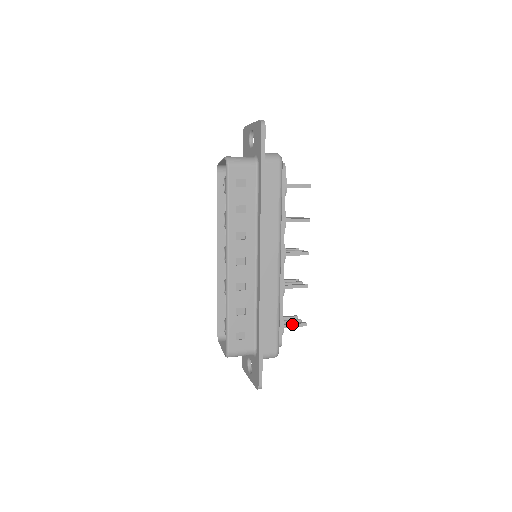
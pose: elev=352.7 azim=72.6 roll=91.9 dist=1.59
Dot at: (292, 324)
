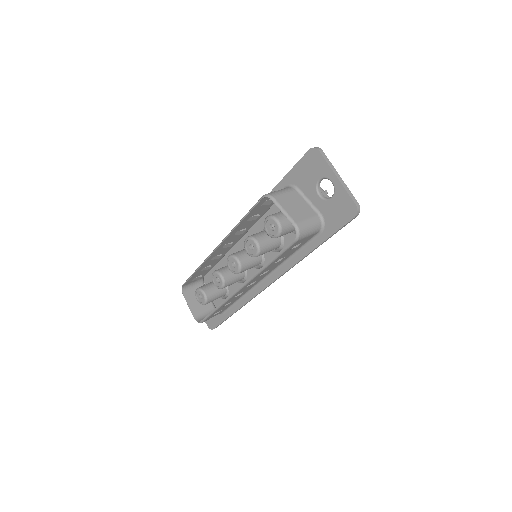
Dot at: occluded
